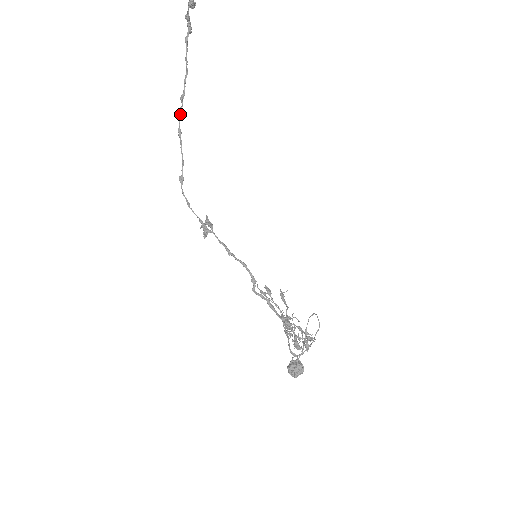
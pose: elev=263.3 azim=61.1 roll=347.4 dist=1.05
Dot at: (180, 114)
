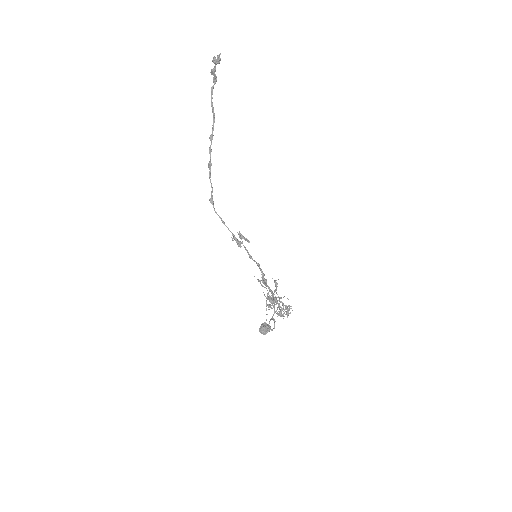
Dot at: (211, 150)
